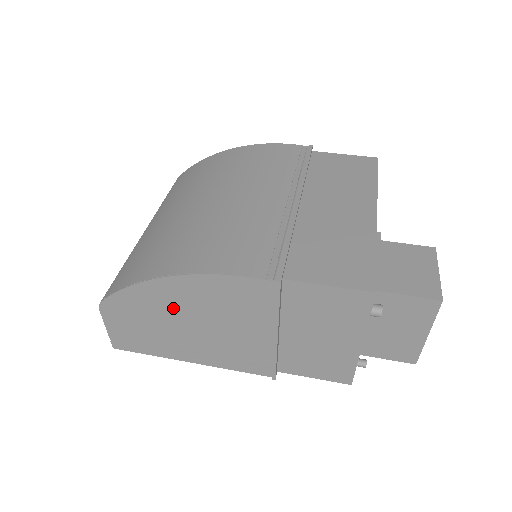
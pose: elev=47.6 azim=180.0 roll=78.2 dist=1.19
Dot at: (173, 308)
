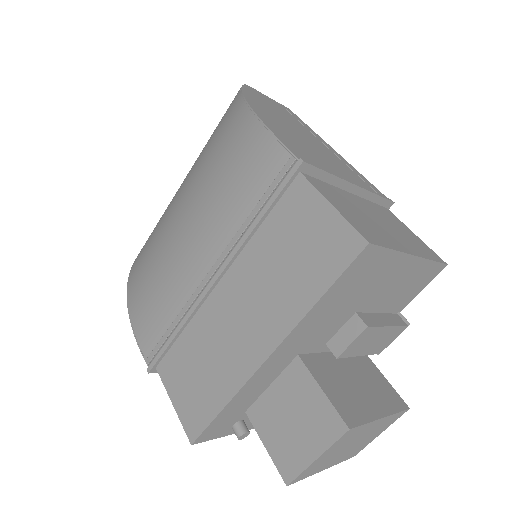
Dot at: occluded
